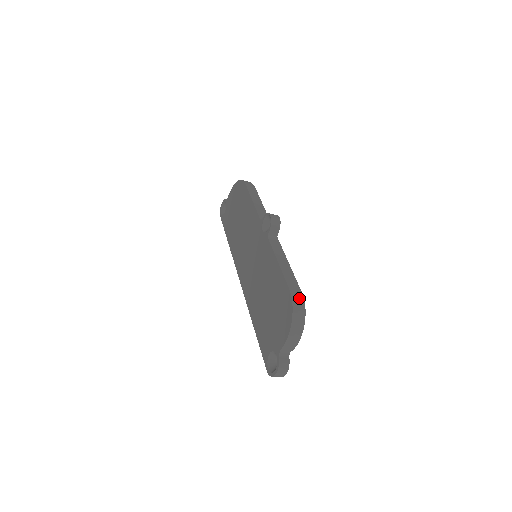
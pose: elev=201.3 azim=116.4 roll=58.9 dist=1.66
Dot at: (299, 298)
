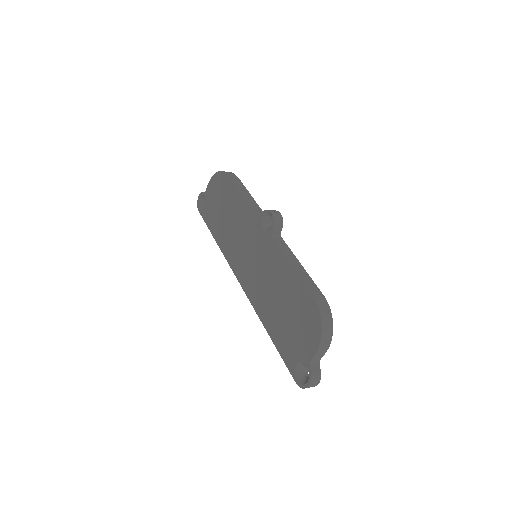
Dot at: (324, 303)
